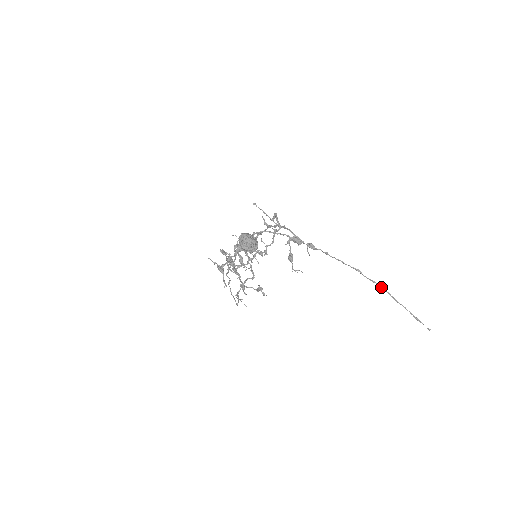
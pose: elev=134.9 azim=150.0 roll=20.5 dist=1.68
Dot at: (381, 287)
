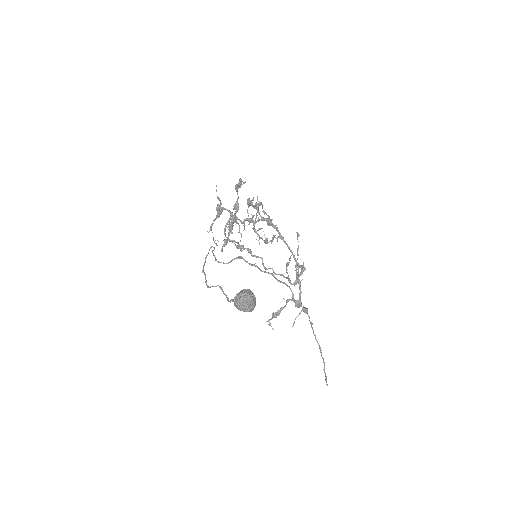
Dot at: (324, 363)
